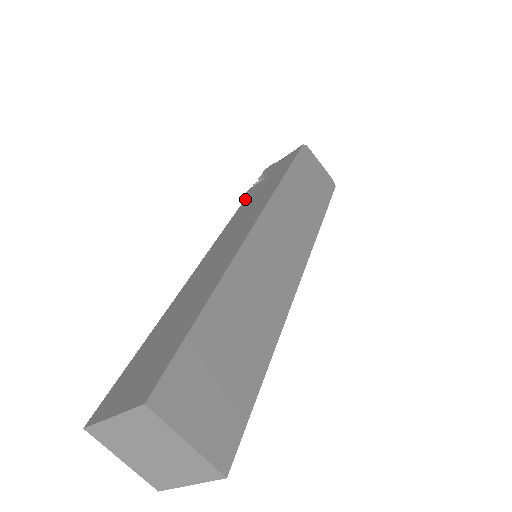
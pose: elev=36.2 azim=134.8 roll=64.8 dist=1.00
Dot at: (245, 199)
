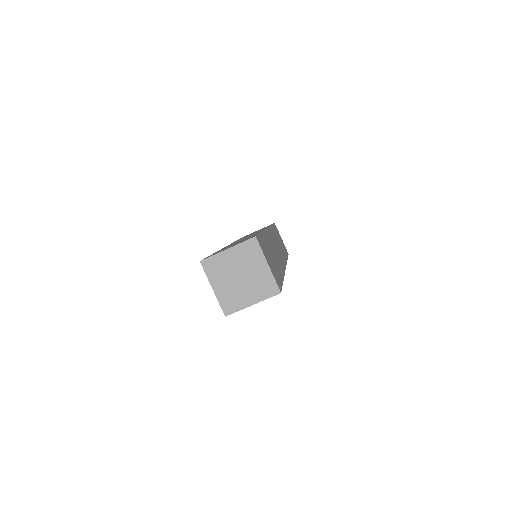
Dot at: occluded
